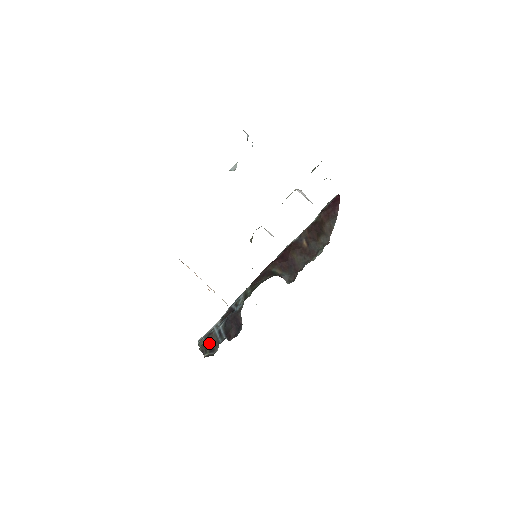
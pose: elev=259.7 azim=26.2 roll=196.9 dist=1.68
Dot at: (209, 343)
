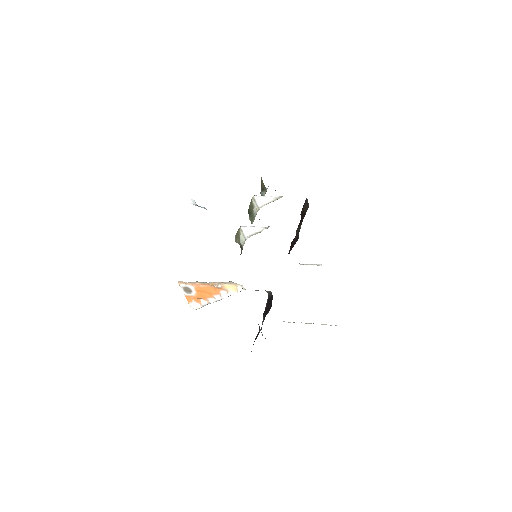
Dot at: occluded
